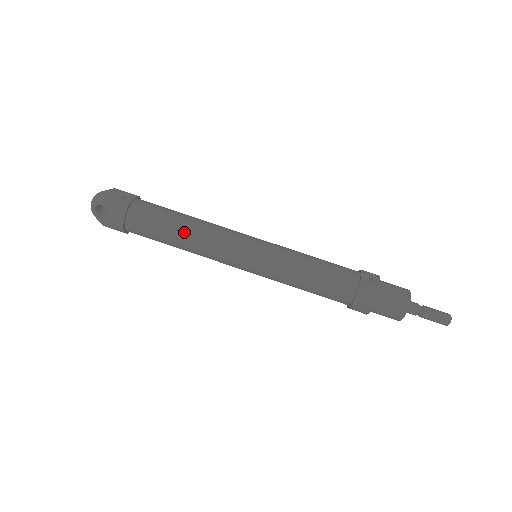
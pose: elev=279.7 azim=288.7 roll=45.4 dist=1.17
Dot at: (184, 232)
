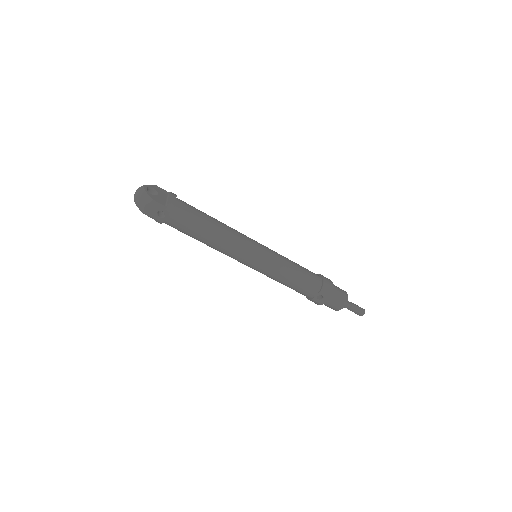
Dot at: occluded
